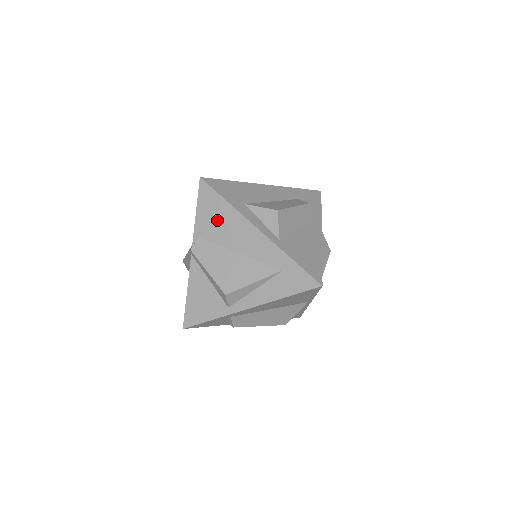
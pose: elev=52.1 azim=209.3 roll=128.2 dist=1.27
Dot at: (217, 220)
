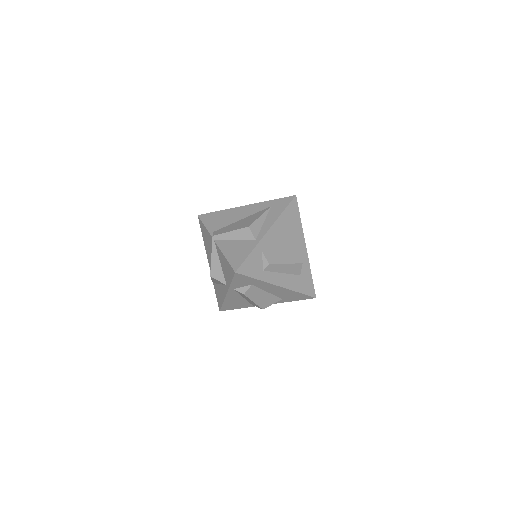
Dot at: (219, 219)
